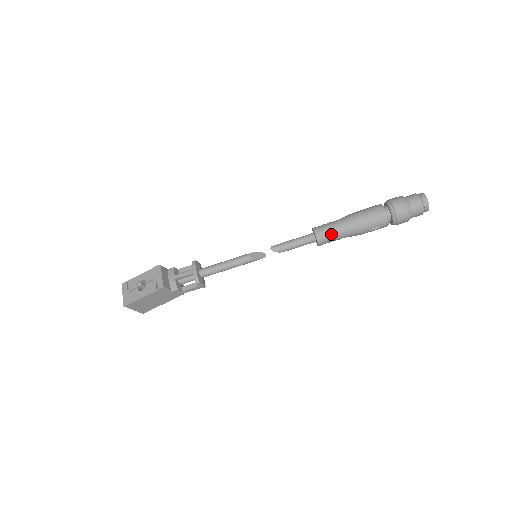
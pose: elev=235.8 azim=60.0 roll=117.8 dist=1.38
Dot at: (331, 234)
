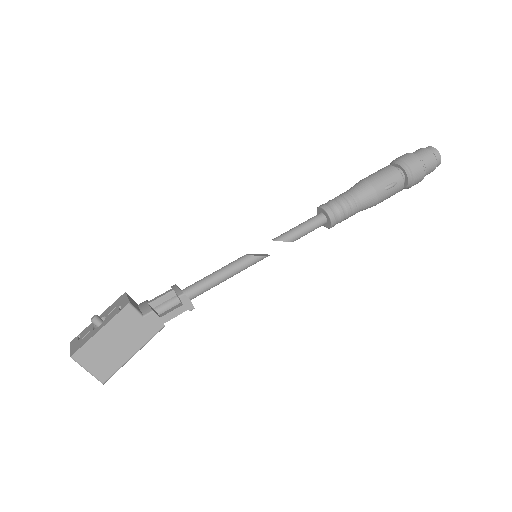
Dot at: (341, 202)
